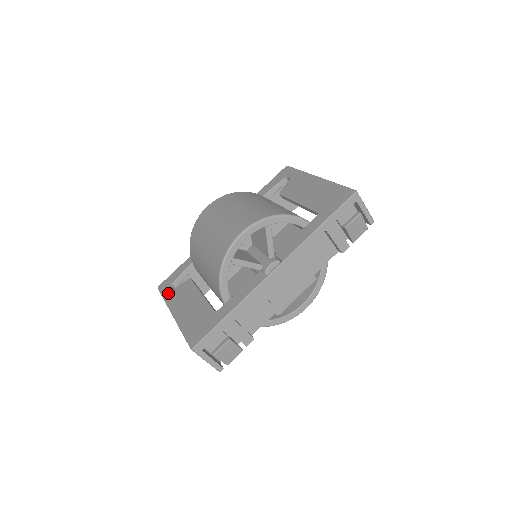
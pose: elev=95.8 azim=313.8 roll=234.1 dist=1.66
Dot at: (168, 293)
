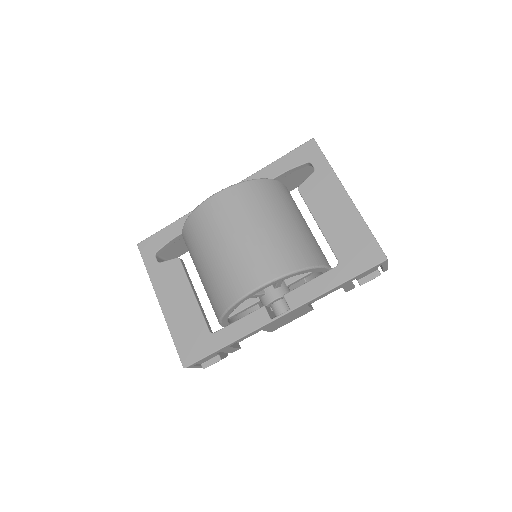
Dot at: (152, 265)
